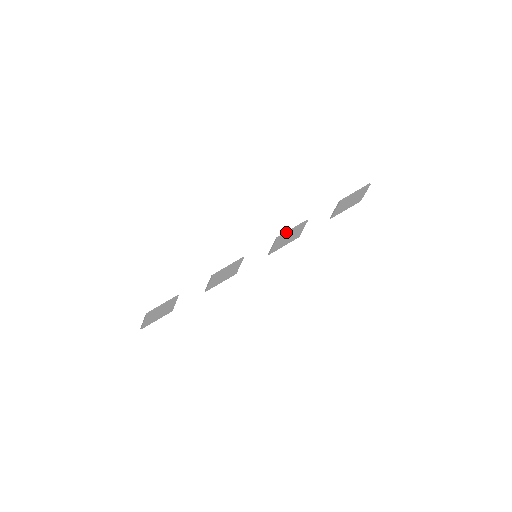
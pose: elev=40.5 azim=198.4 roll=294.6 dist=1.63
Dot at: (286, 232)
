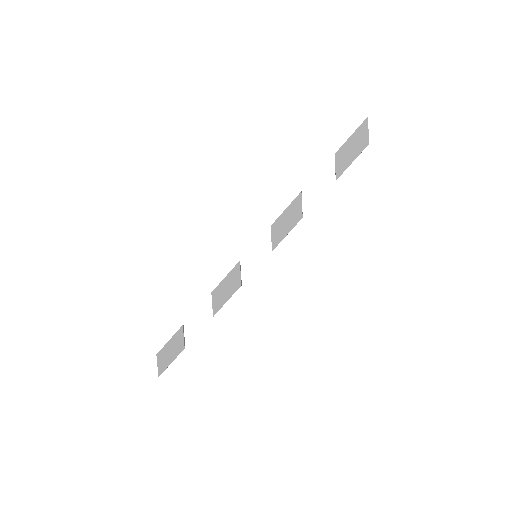
Dot at: (280, 215)
